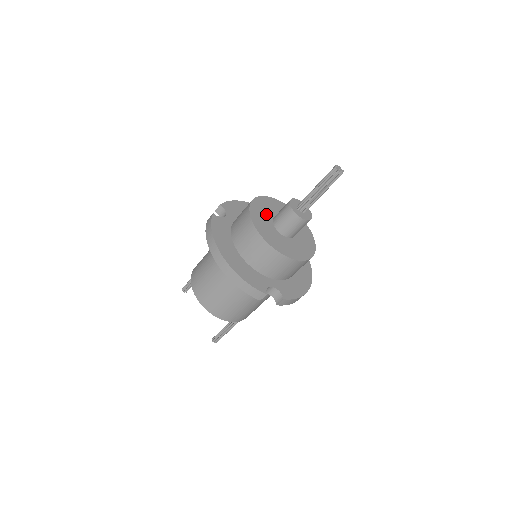
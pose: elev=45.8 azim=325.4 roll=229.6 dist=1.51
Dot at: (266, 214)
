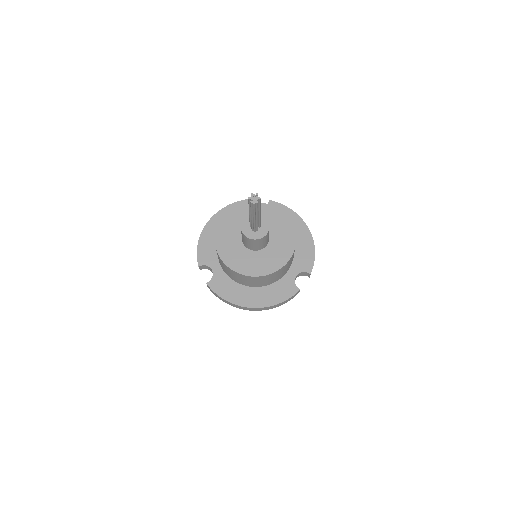
Dot at: (236, 249)
